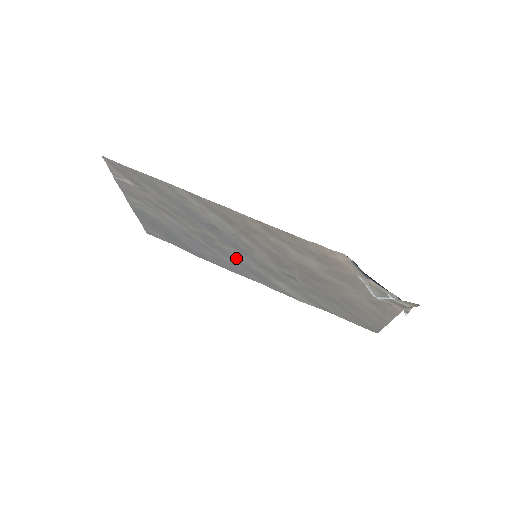
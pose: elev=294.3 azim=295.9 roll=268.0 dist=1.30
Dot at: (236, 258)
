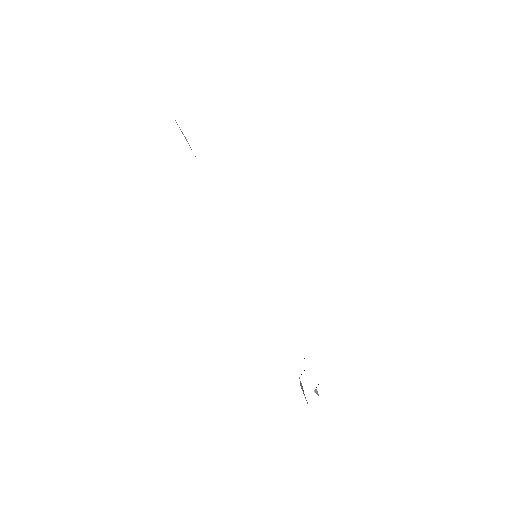
Dot at: occluded
